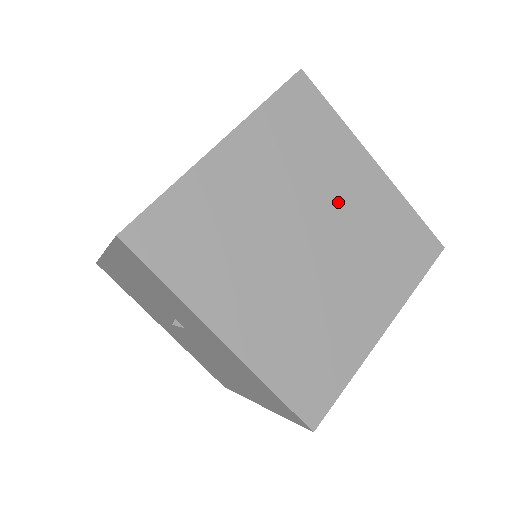
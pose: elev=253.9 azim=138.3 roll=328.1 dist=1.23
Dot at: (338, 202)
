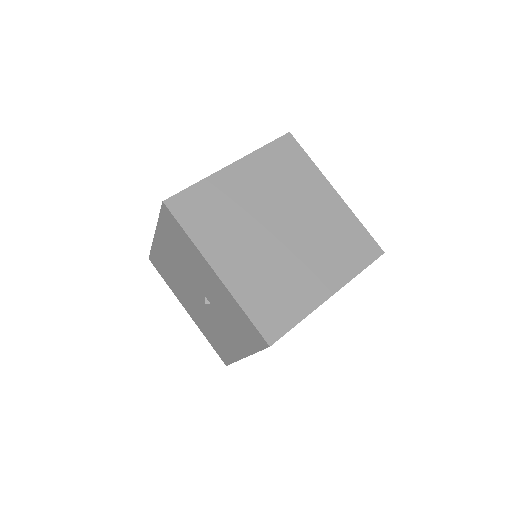
Dot at: occluded
